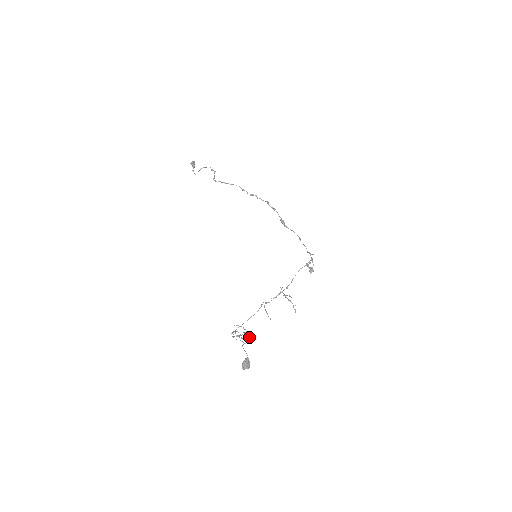
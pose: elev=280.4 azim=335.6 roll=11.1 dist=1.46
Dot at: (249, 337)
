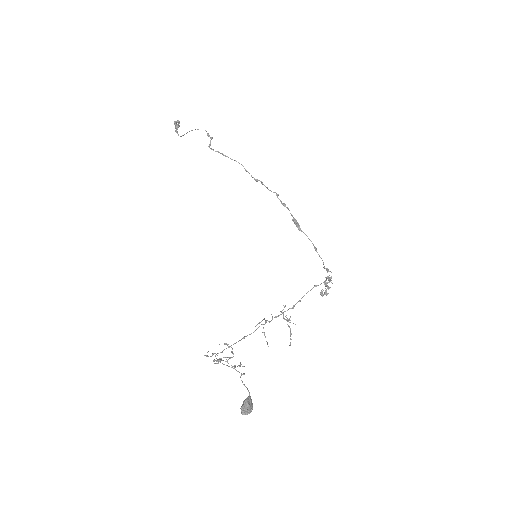
Dot at: (240, 365)
